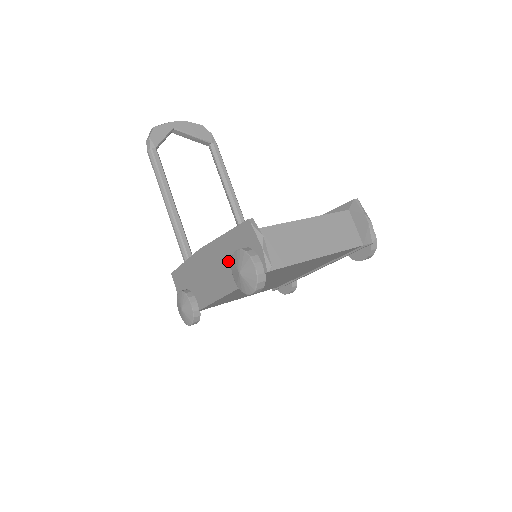
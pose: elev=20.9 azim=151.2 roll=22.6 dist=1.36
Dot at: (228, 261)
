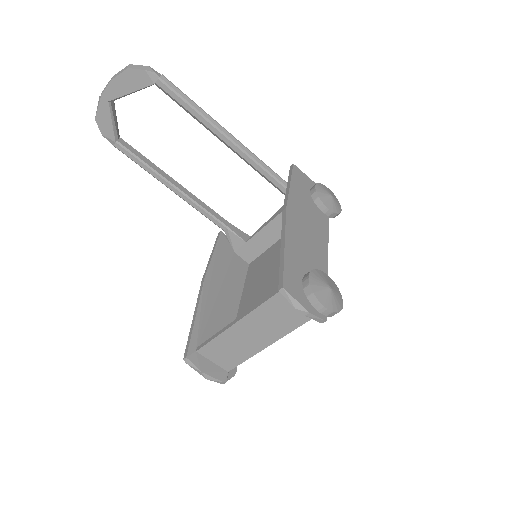
Dot at: occluded
